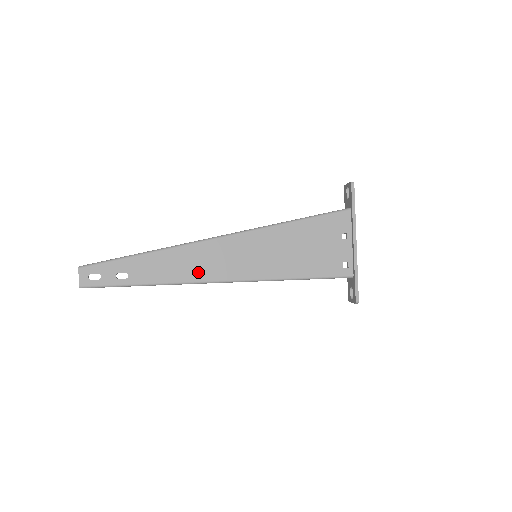
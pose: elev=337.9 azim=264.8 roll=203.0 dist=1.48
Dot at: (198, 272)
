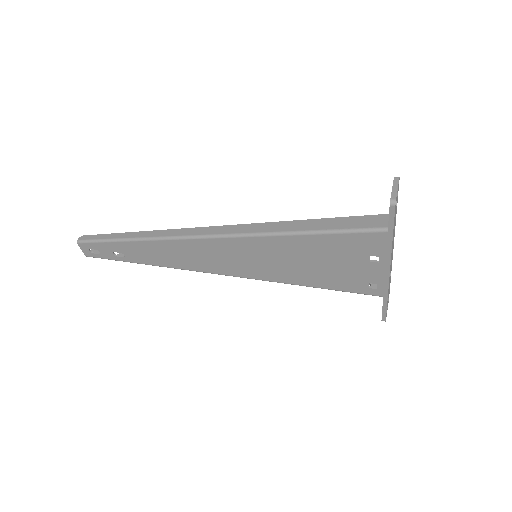
Dot at: (192, 264)
